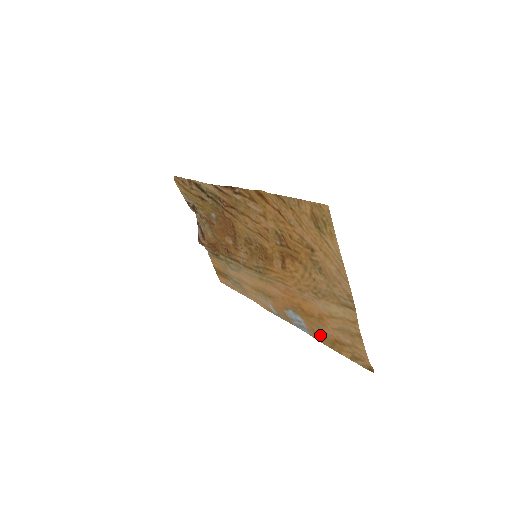
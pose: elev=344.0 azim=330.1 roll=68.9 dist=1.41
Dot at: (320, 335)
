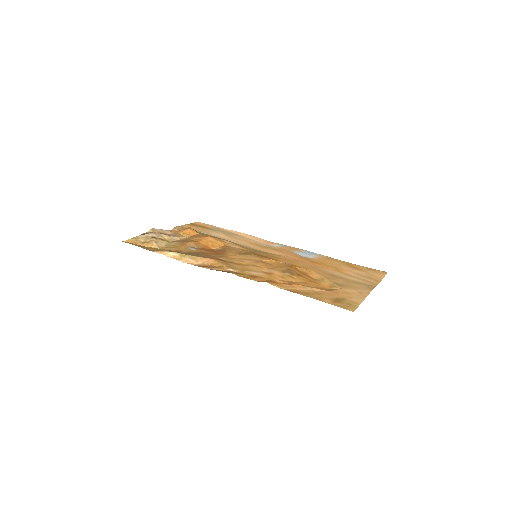
Dot at: (334, 261)
